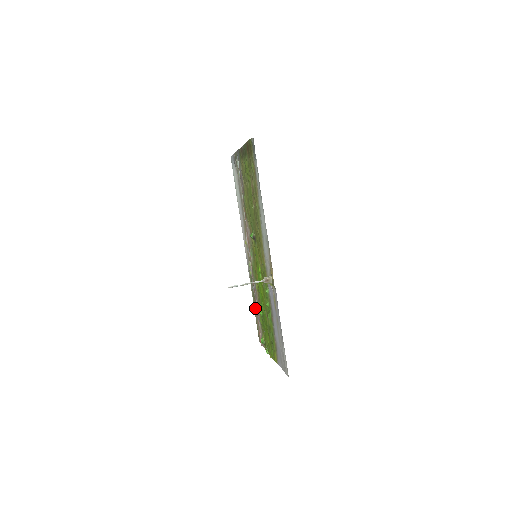
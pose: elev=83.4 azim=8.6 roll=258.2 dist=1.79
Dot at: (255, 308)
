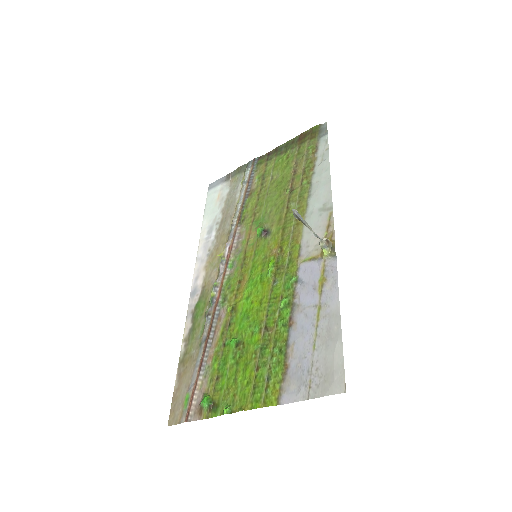
Dot at: (188, 359)
